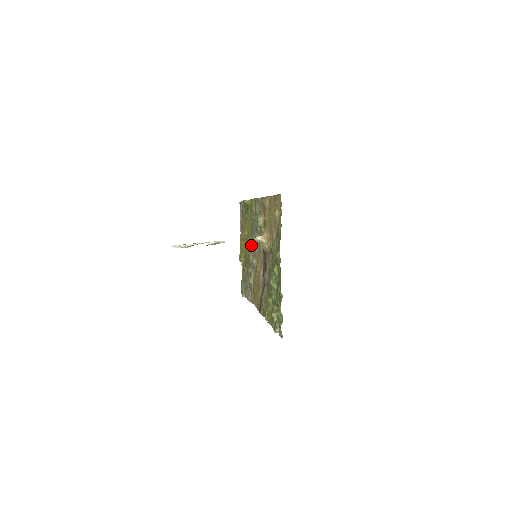
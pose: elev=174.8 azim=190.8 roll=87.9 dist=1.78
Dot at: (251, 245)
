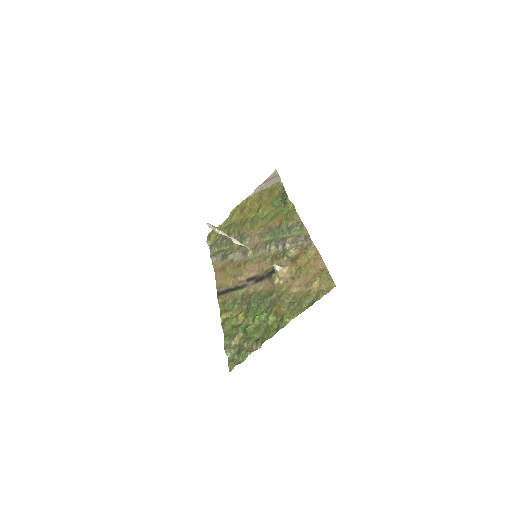
Dot at: (258, 234)
